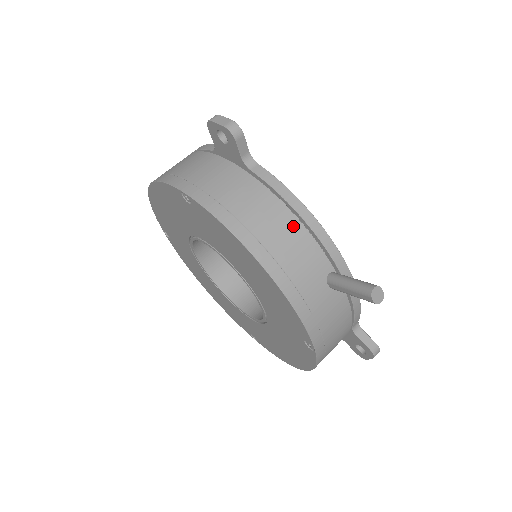
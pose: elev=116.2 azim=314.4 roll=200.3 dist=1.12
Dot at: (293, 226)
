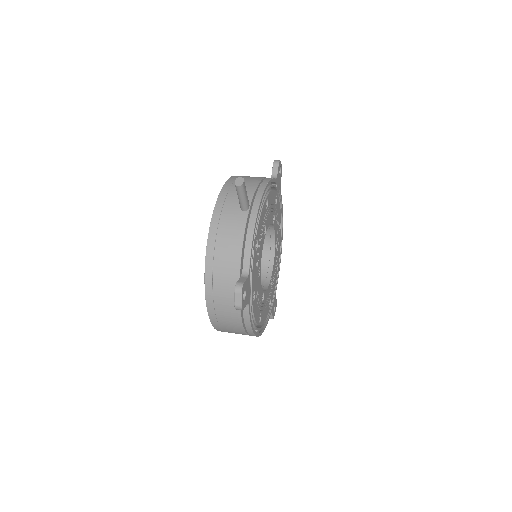
Dot at: (254, 183)
